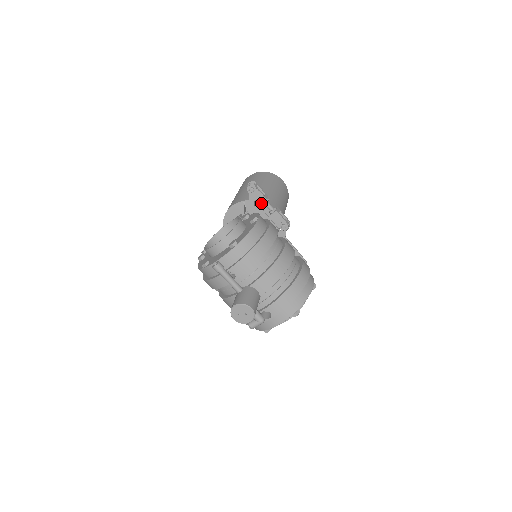
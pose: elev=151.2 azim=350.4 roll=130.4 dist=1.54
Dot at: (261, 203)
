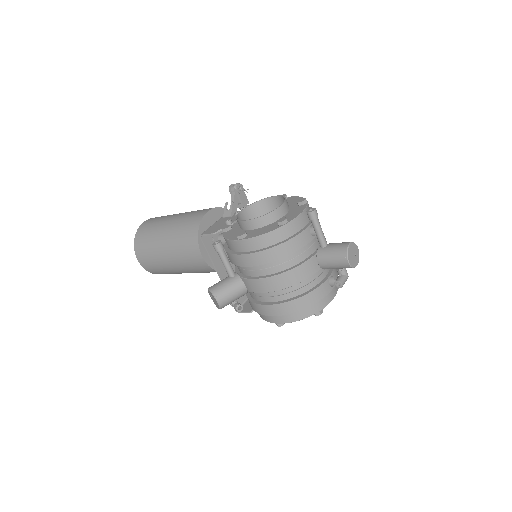
Dot at: (245, 205)
